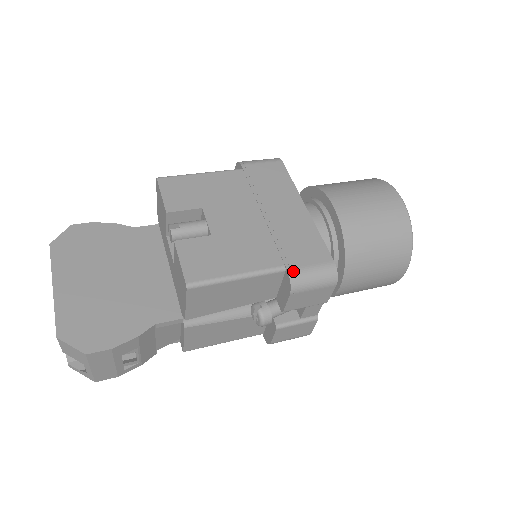
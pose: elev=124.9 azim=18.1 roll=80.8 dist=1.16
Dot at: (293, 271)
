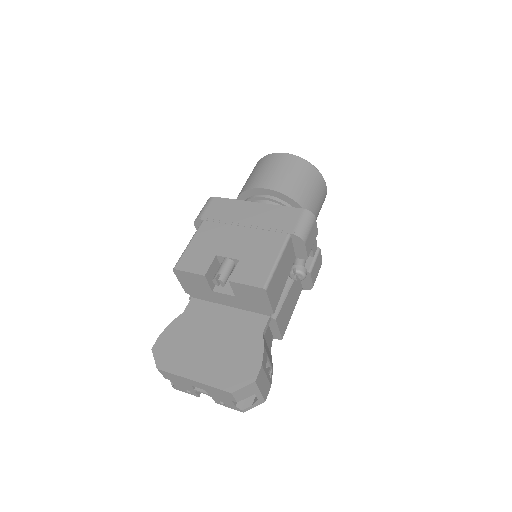
Dot at: (295, 232)
